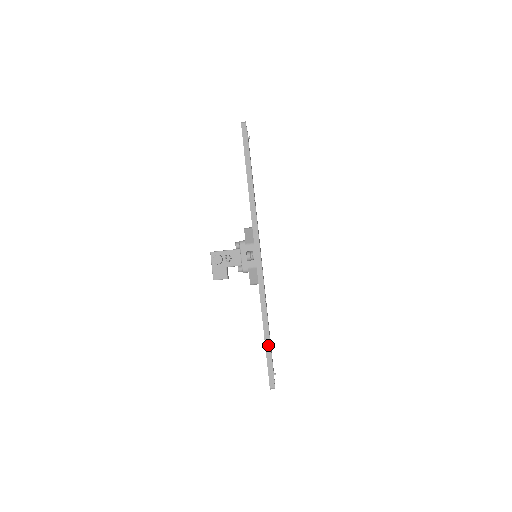
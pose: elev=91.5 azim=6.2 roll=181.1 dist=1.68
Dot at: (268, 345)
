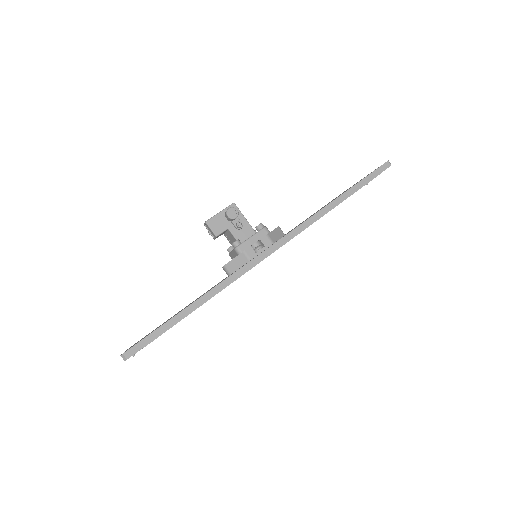
Dot at: (176, 320)
